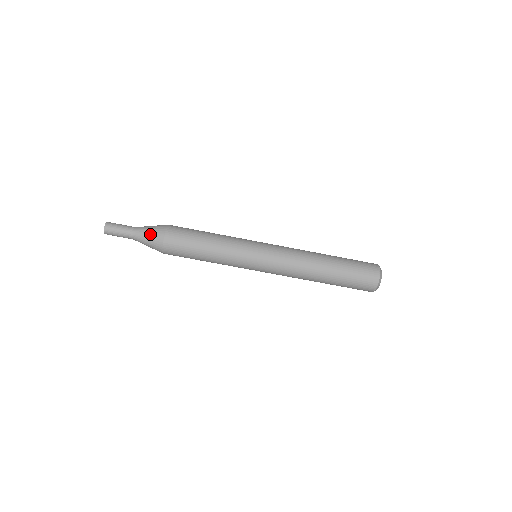
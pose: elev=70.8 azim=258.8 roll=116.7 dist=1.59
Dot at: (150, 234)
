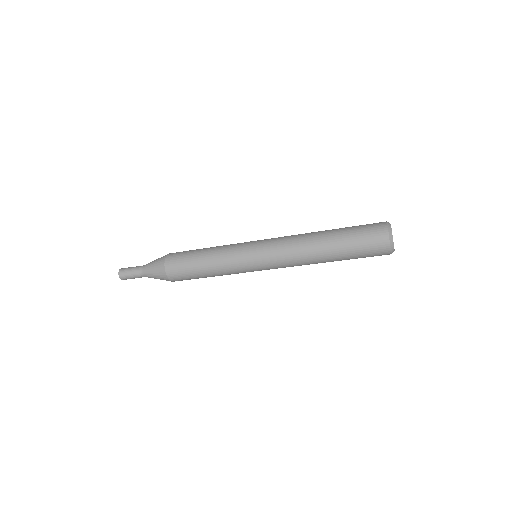
Dot at: (155, 274)
